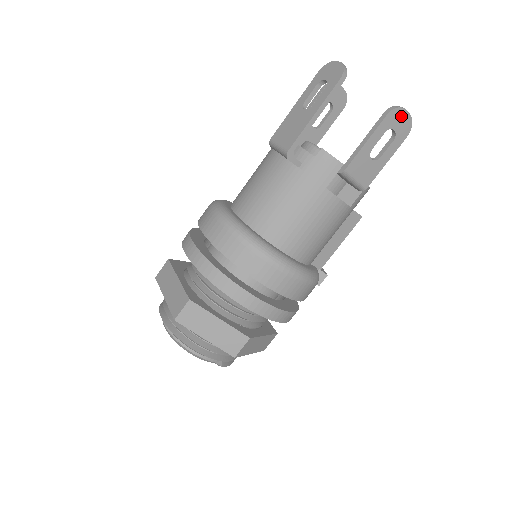
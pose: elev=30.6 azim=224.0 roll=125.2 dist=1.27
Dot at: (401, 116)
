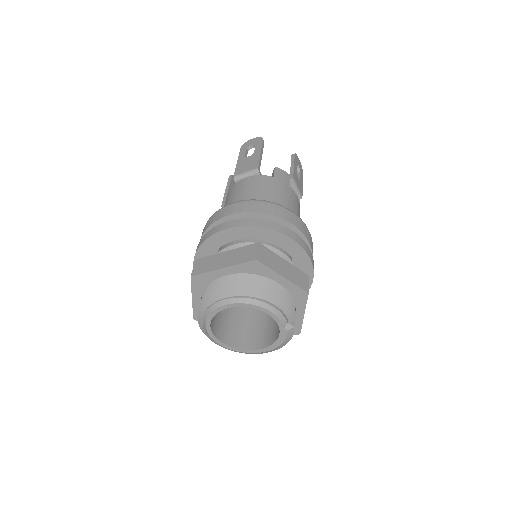
Dot at: (298, 160)
